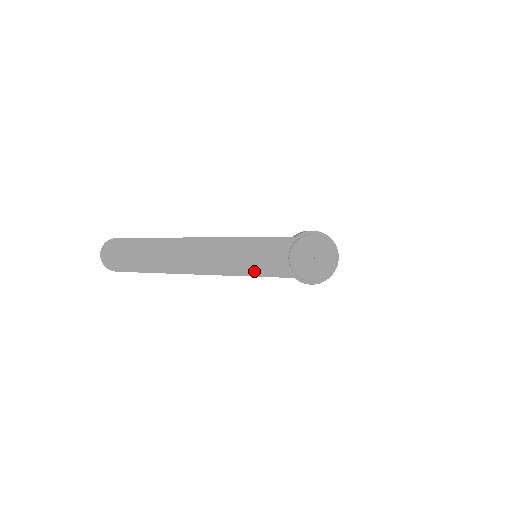
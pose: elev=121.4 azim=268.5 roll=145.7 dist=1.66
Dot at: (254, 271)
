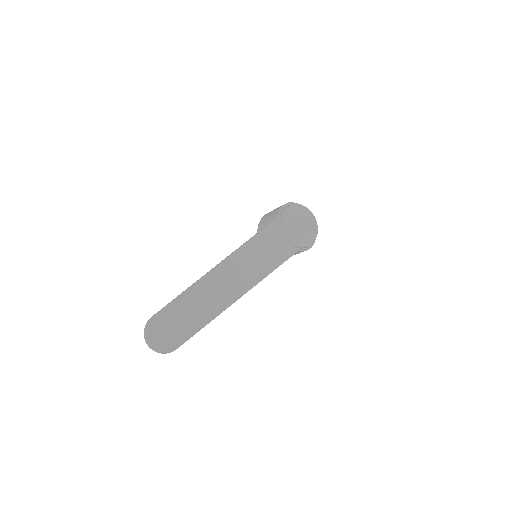
Dot at: (272, 265)
